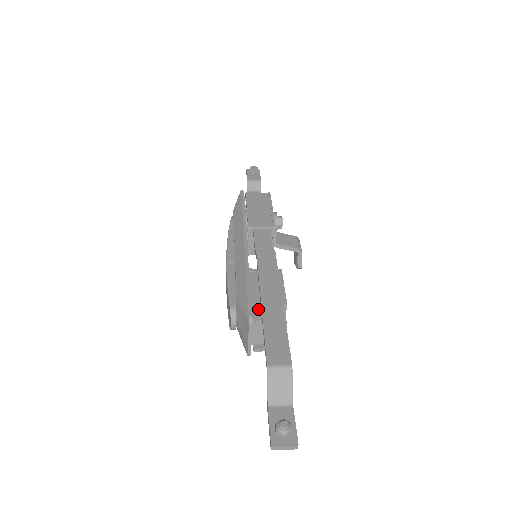
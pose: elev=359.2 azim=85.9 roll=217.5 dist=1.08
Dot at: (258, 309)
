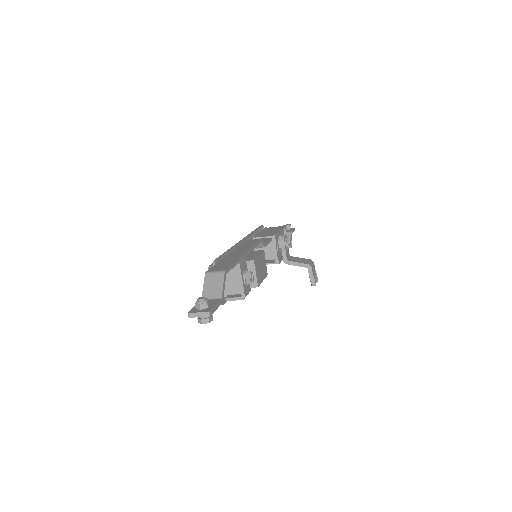
Dot at: occluded
